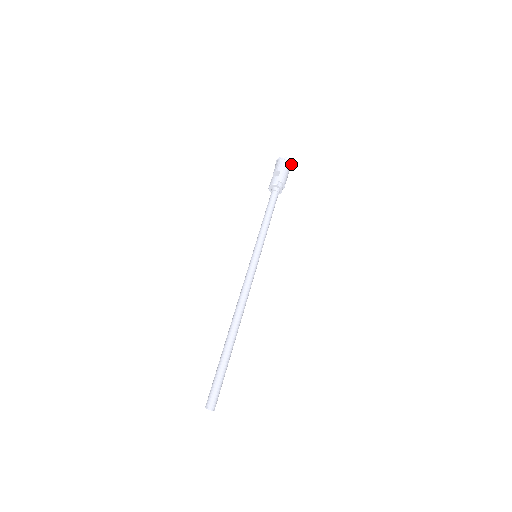
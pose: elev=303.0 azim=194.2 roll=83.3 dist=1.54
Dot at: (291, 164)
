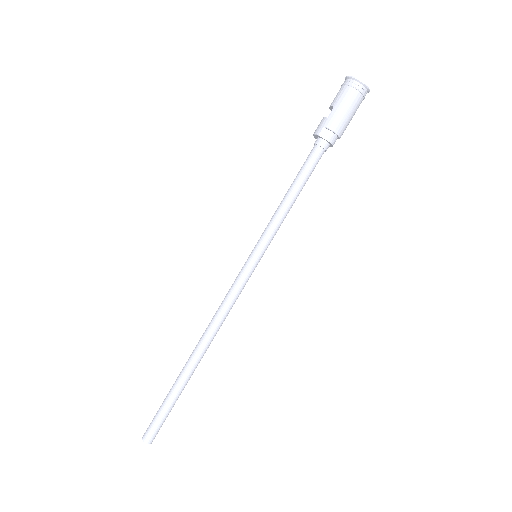
Dot at: (366, 87)
